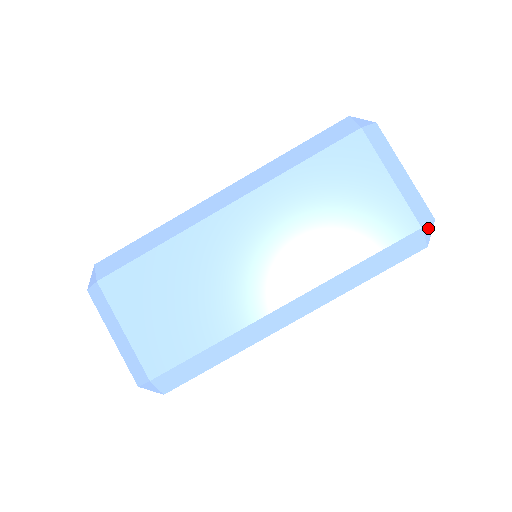
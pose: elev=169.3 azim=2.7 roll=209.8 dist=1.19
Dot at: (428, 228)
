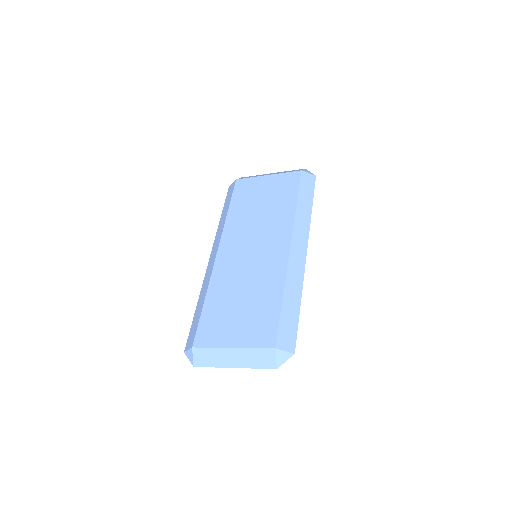
Dot at: (306, 171)
